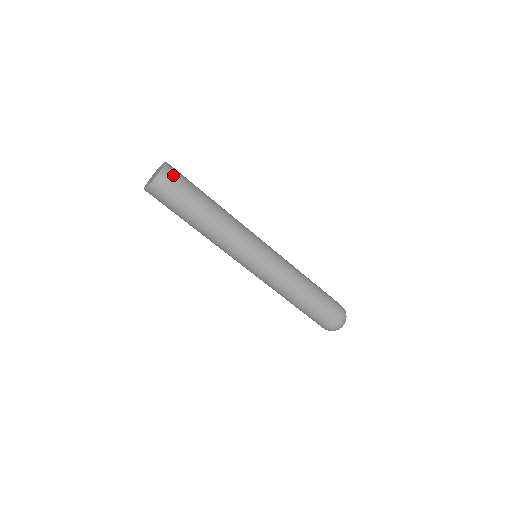
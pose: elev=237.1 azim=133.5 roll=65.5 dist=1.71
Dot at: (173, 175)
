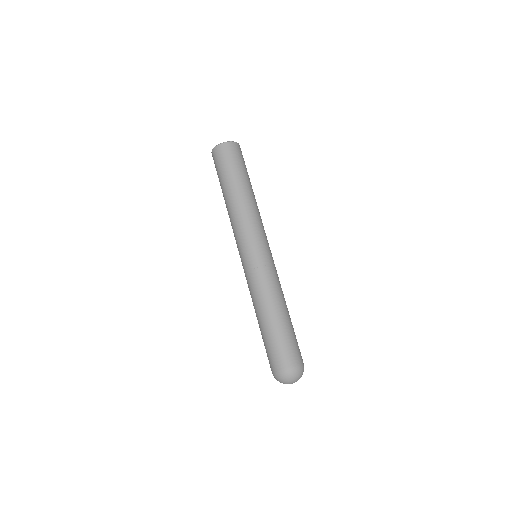
Dot at: occluded
